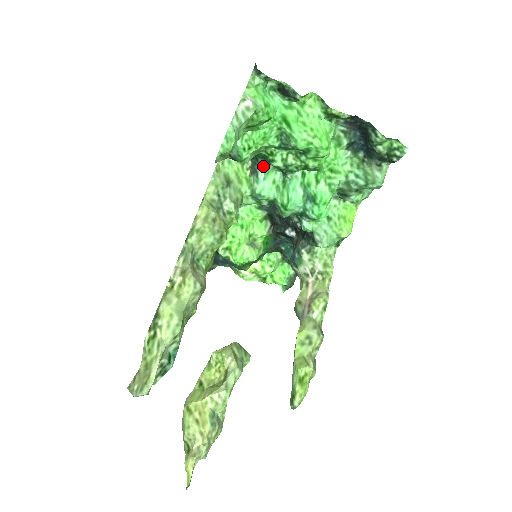
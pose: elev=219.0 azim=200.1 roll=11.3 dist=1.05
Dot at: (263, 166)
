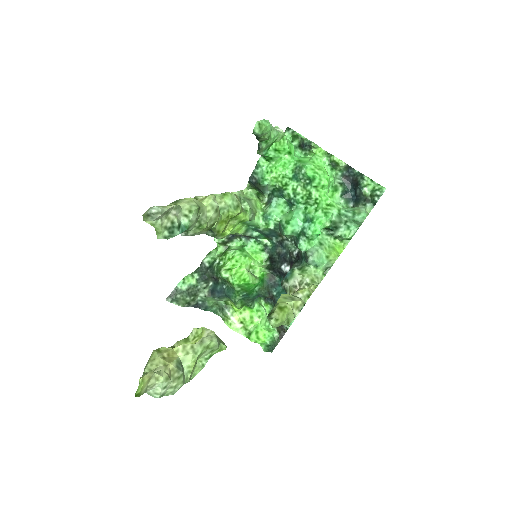
Dot at: (277, 198)
